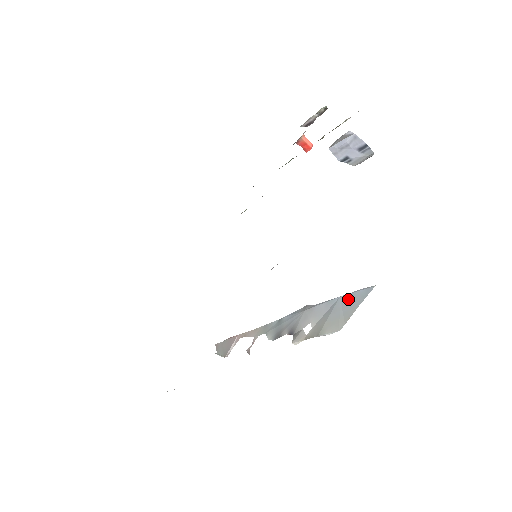
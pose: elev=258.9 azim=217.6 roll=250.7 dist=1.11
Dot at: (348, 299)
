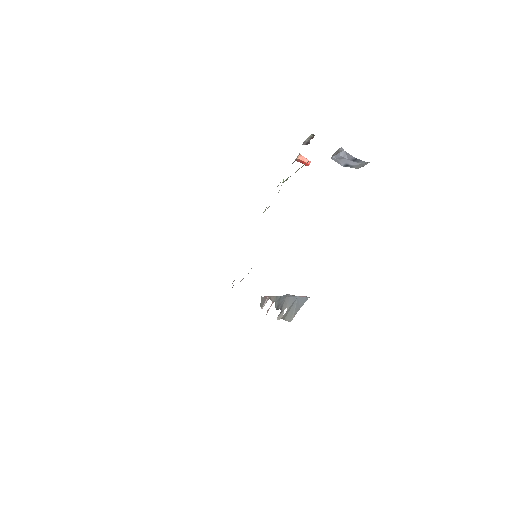
Dot at: (299, 301)
